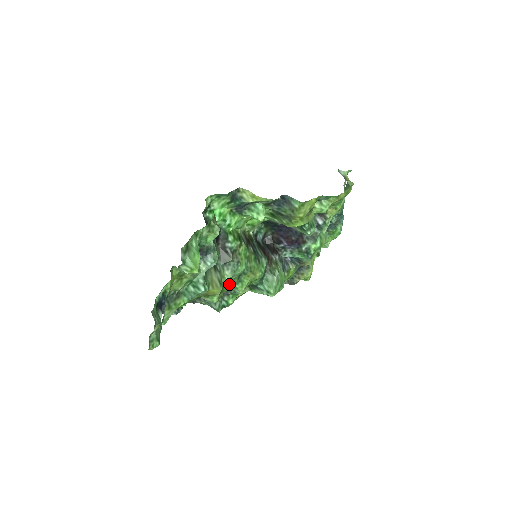
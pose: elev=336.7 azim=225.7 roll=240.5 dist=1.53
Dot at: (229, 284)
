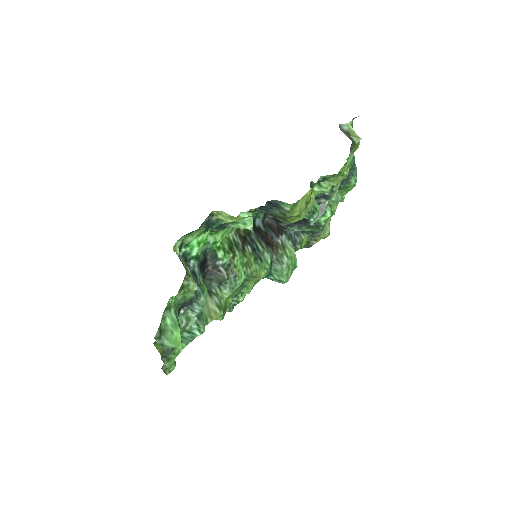
Dot at: (232, 296)
